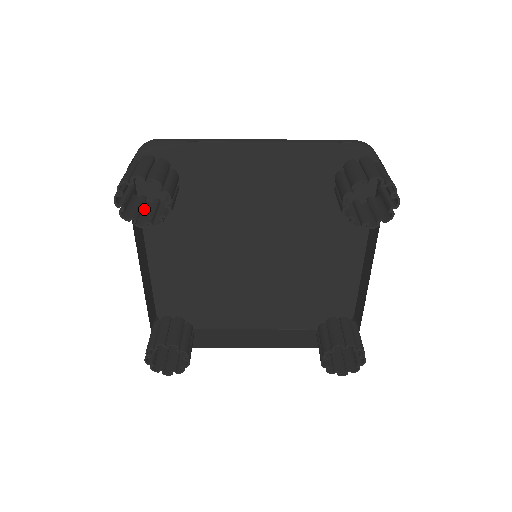
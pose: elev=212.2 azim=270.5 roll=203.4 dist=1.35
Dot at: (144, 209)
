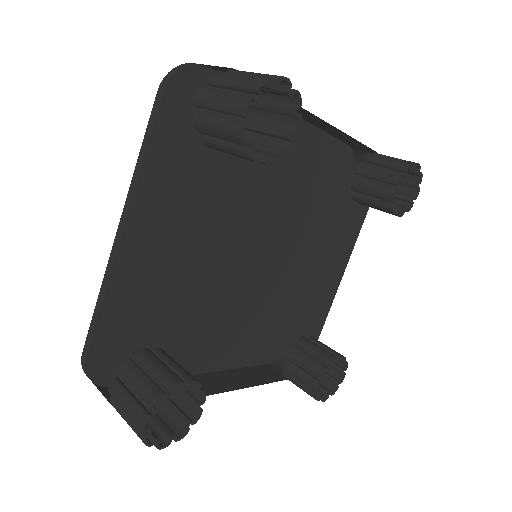
Dot at: (220, 145)
